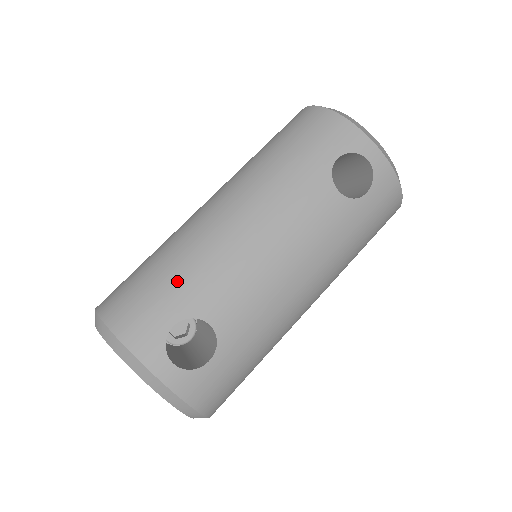
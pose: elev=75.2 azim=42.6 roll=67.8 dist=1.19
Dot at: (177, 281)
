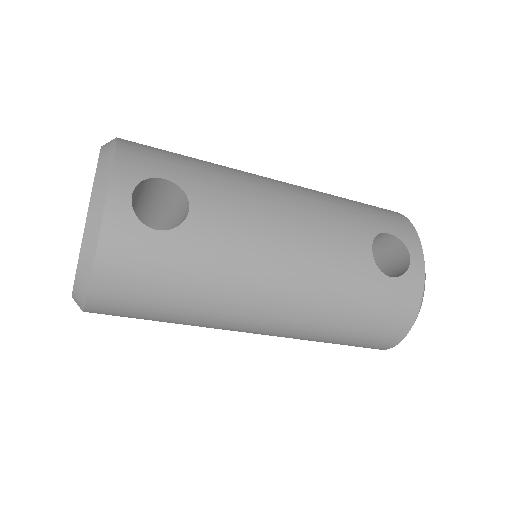
Dot at: (200, 168)
